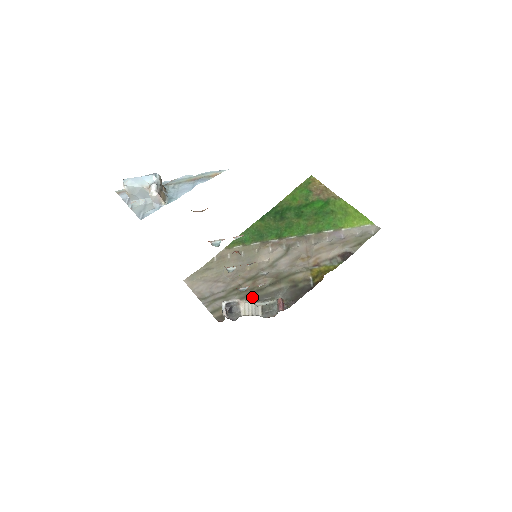
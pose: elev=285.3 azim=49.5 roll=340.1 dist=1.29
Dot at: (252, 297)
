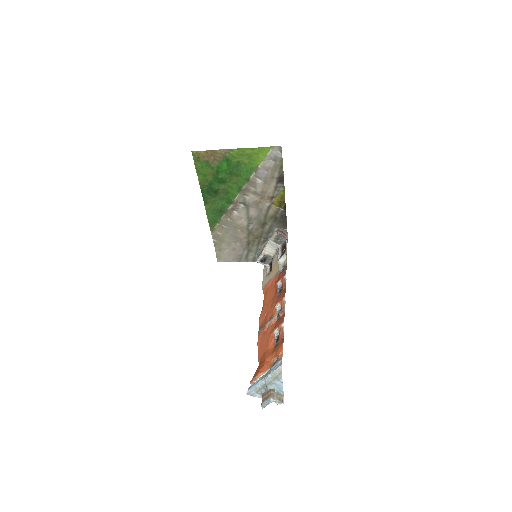
Dot at: (262, 241)
